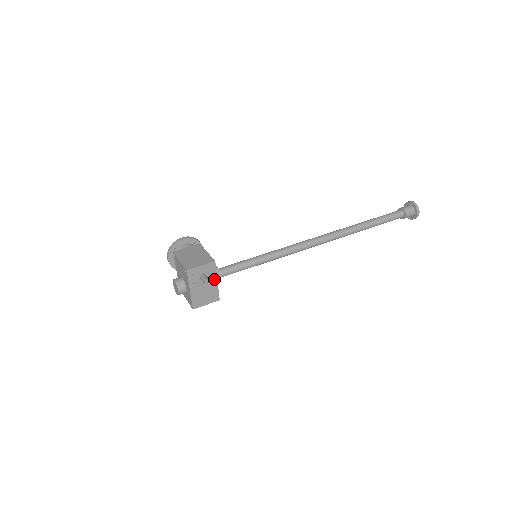
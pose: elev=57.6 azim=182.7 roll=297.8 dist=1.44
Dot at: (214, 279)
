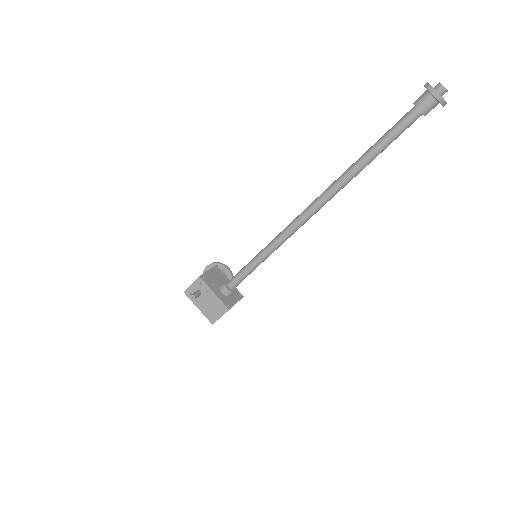
Dot at: (210, 292)
